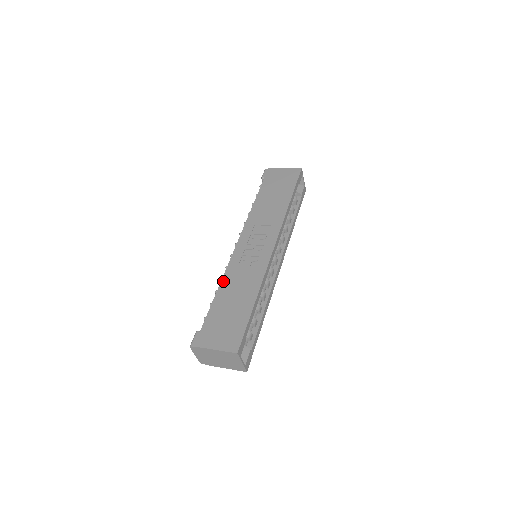
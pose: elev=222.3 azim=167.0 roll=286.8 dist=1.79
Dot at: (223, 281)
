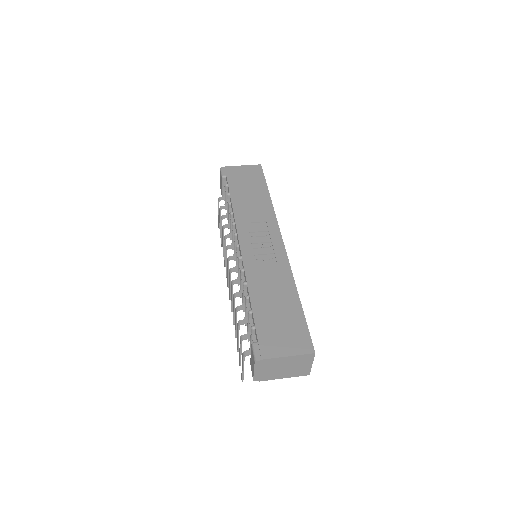
Dot at: (250, 284)
